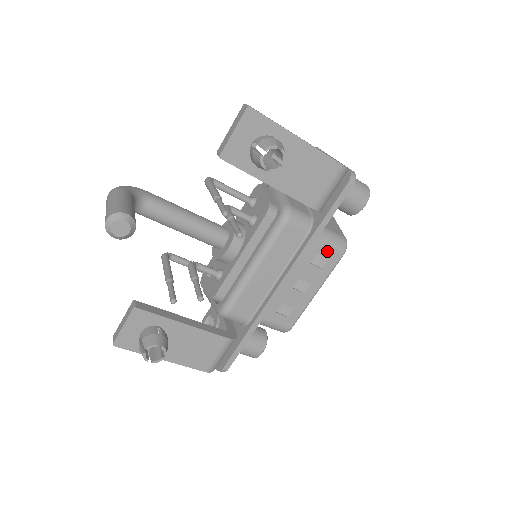
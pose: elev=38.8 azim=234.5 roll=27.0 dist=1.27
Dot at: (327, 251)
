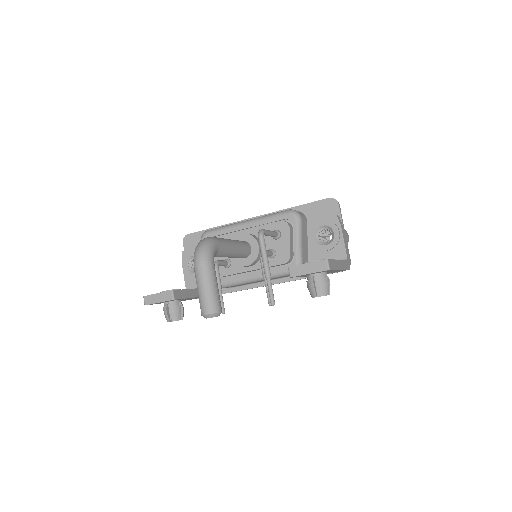
Dot at: occluded
